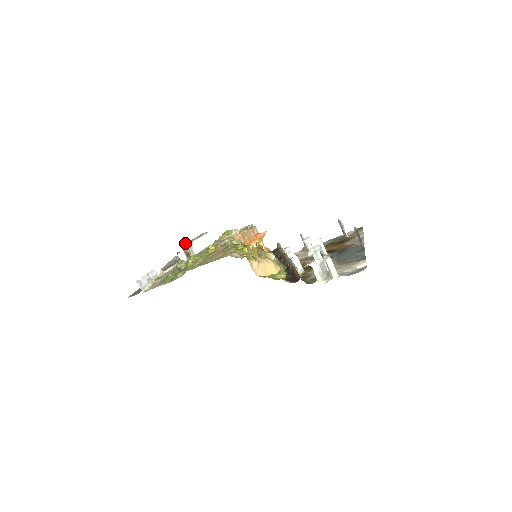
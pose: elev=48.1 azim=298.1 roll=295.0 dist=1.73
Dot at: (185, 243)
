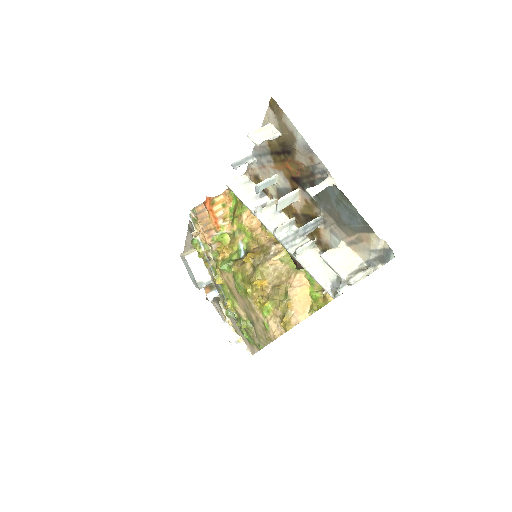
Dot at: occluded
